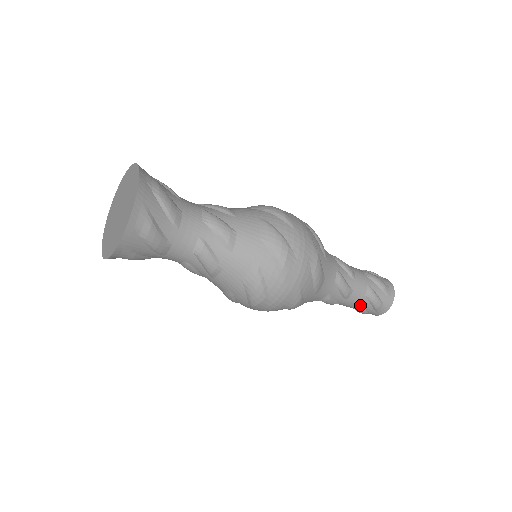
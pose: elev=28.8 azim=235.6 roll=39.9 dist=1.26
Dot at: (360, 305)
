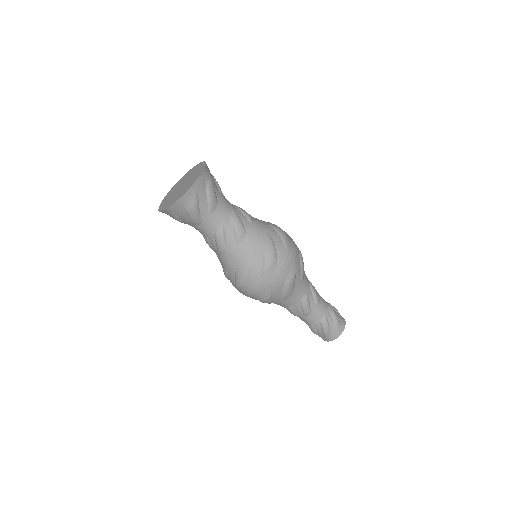
Dot at: (326, 317)
